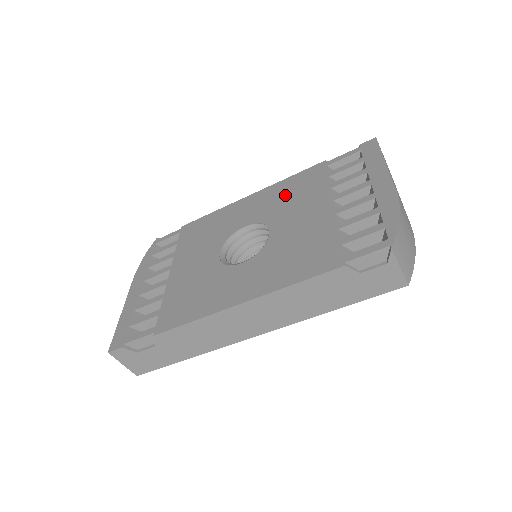
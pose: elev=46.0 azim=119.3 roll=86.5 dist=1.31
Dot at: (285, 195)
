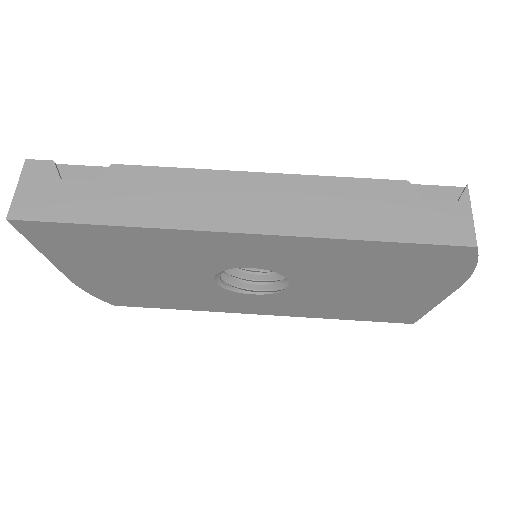
Dot at: occluded
